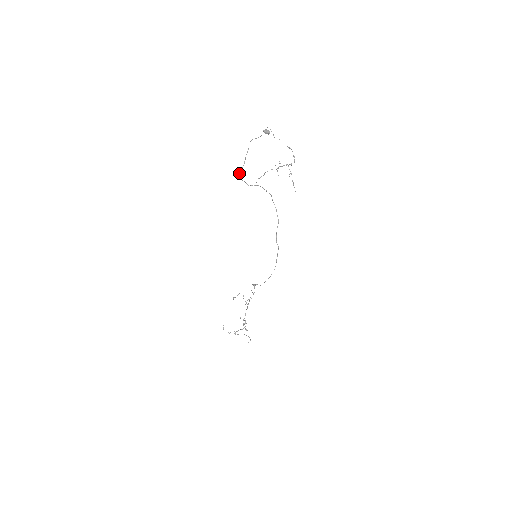
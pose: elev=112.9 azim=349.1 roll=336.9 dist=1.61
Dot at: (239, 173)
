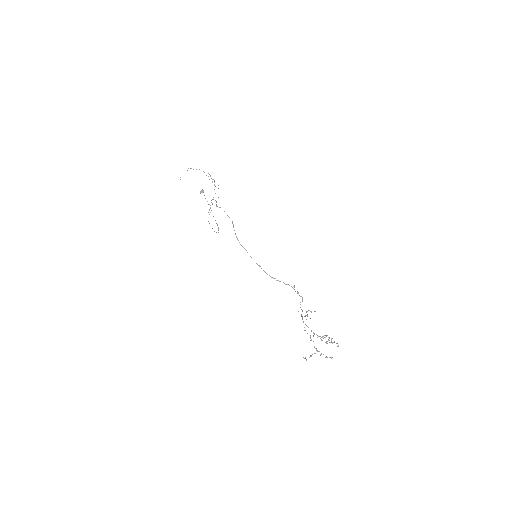
Dot at: occluded
